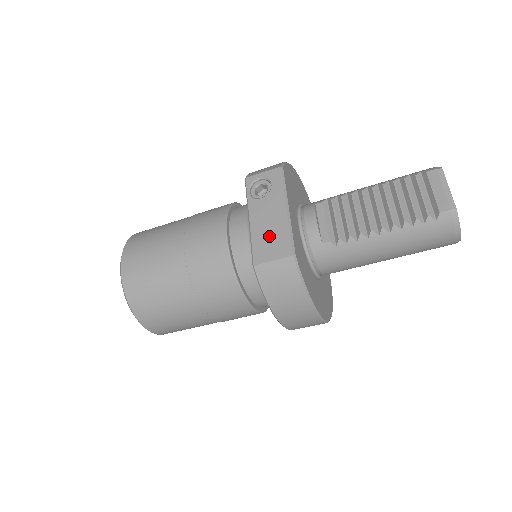
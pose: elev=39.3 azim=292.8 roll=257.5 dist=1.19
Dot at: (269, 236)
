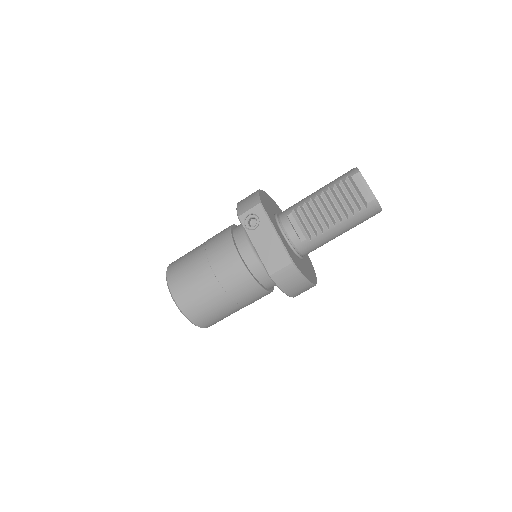
Dot at: (272, 254)
